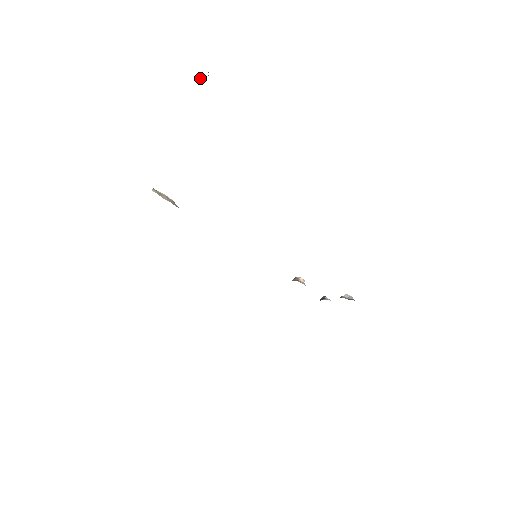
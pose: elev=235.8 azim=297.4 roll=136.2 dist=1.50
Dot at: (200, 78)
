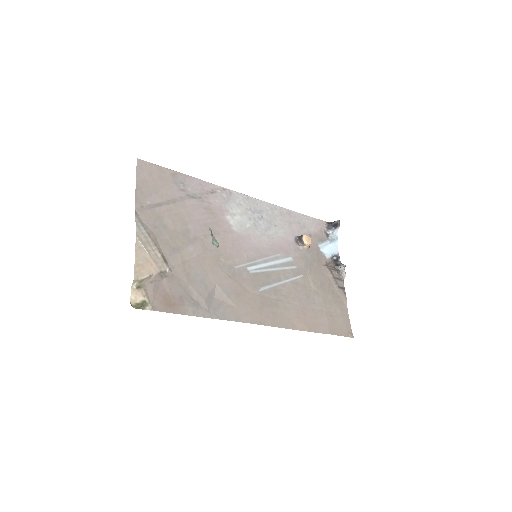
Dot at: occluded
